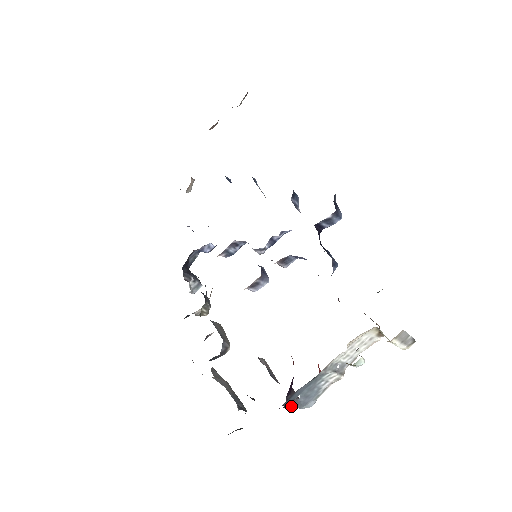
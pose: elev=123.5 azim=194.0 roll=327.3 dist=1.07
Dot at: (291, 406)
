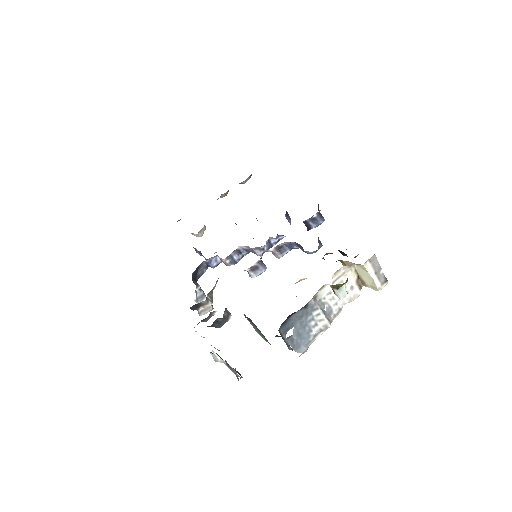
Dot at: (285, 340)
